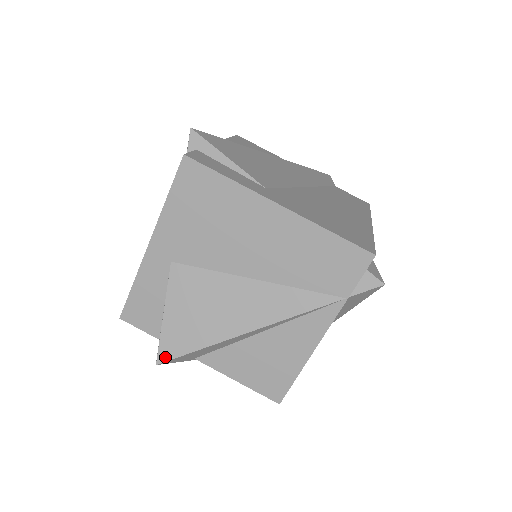
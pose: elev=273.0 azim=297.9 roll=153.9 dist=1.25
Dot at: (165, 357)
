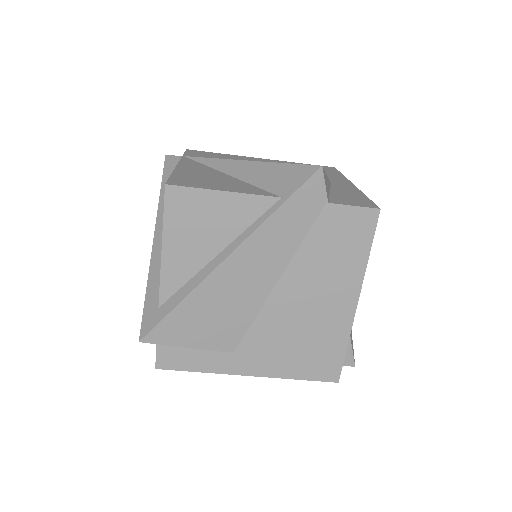
Dot at: occluded
